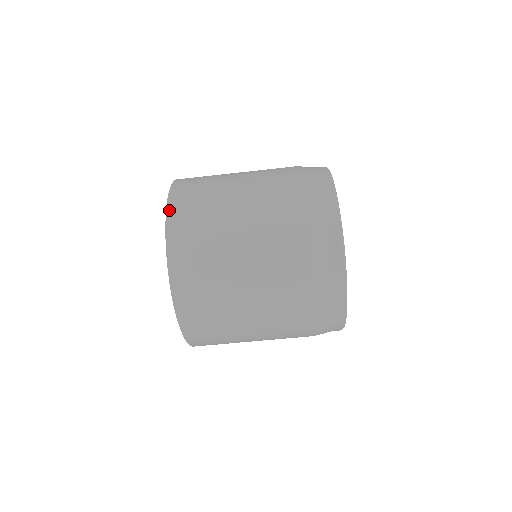
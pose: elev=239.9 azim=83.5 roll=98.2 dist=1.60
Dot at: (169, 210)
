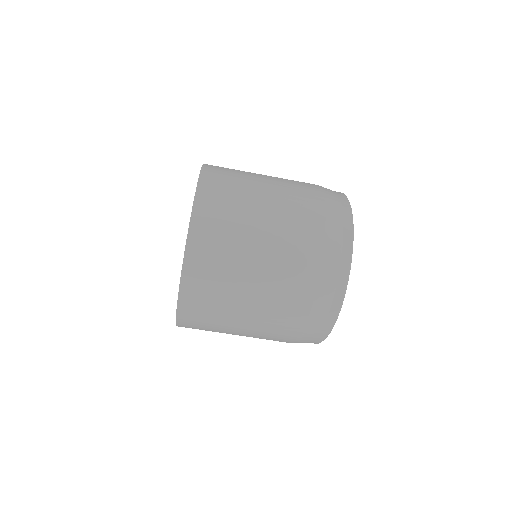
Dot at: (205, 166)
